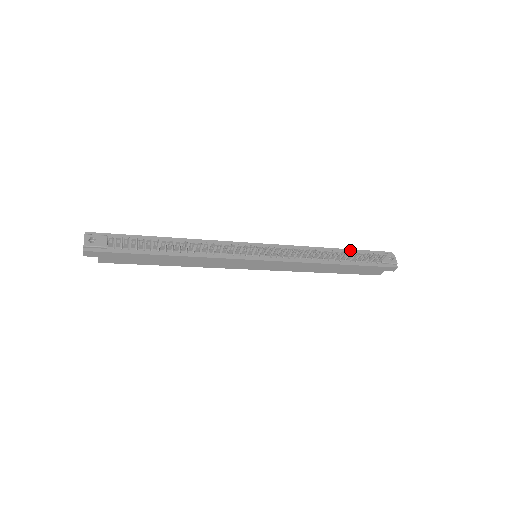
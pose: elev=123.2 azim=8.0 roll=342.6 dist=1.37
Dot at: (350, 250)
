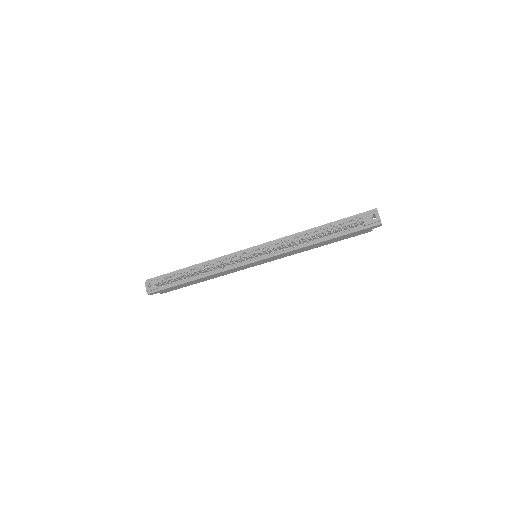
Dot at: (333, 223)
